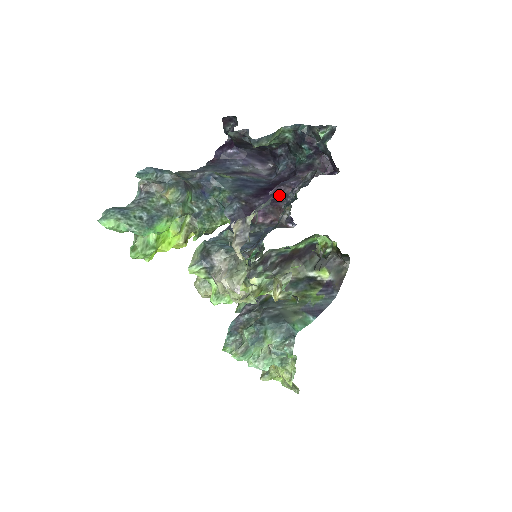
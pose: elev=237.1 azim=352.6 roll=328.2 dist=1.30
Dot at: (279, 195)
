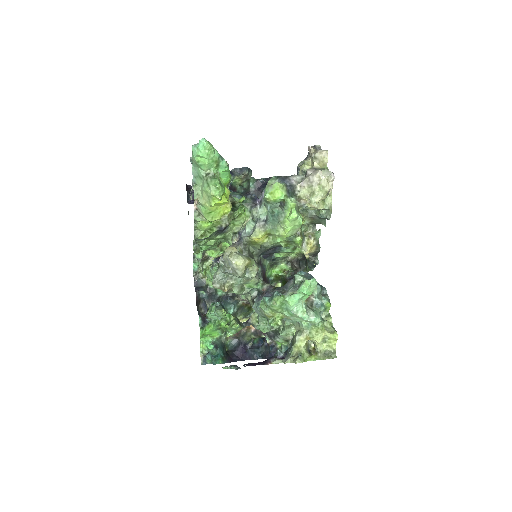
Dot at: occluded
